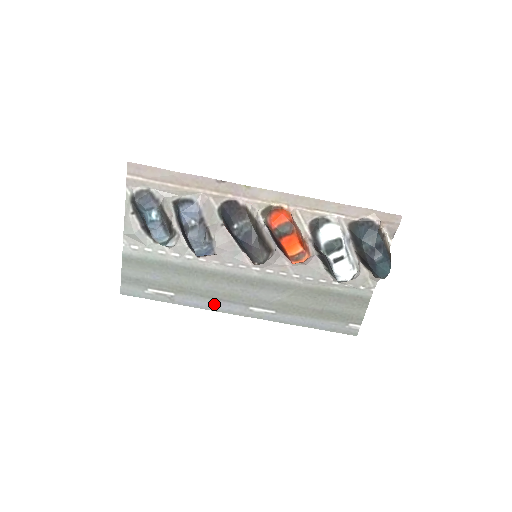
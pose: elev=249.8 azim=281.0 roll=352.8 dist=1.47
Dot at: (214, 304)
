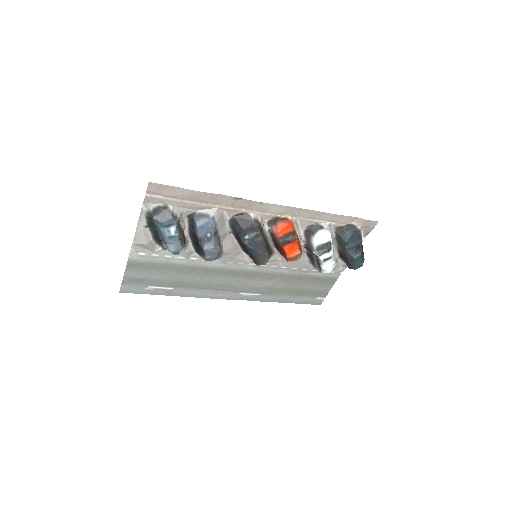
Dot at: (209, 293)
